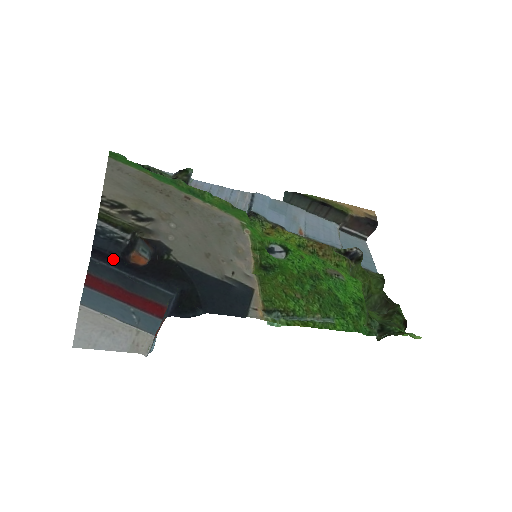
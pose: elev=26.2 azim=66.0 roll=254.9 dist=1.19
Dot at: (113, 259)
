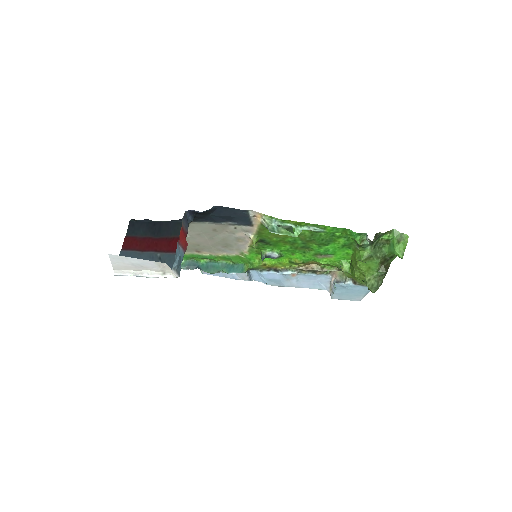
Dot at: occluded
